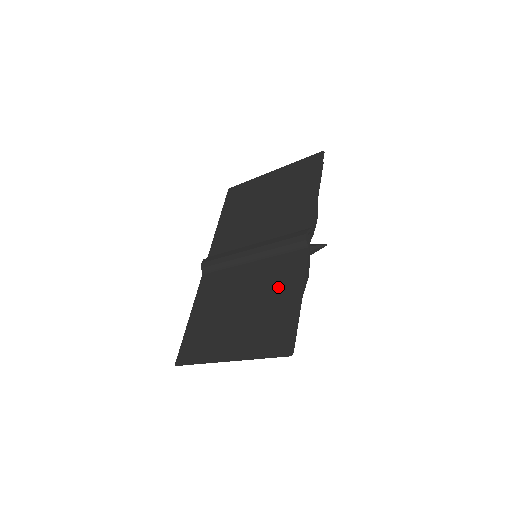
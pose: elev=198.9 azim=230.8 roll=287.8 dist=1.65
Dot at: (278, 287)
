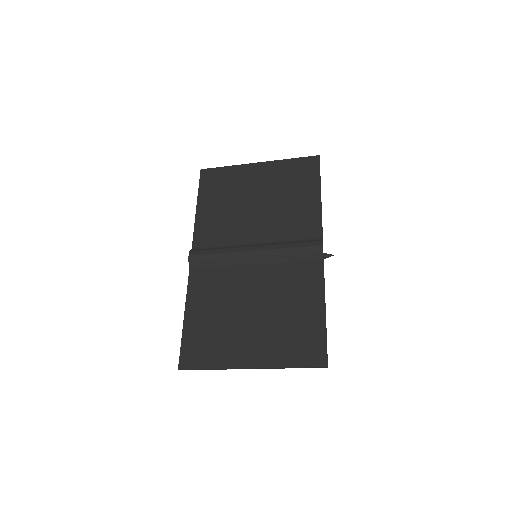
Dot at: (297, 296)
